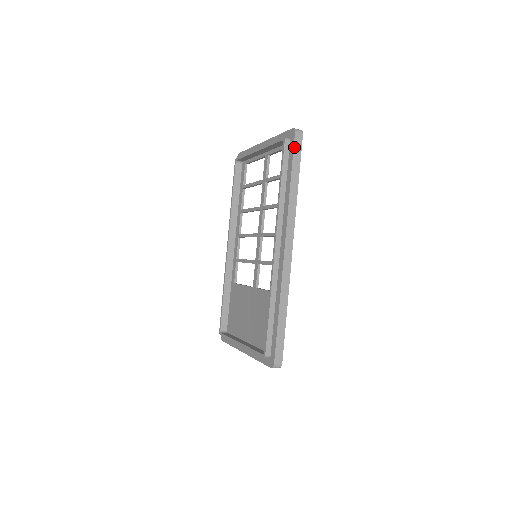
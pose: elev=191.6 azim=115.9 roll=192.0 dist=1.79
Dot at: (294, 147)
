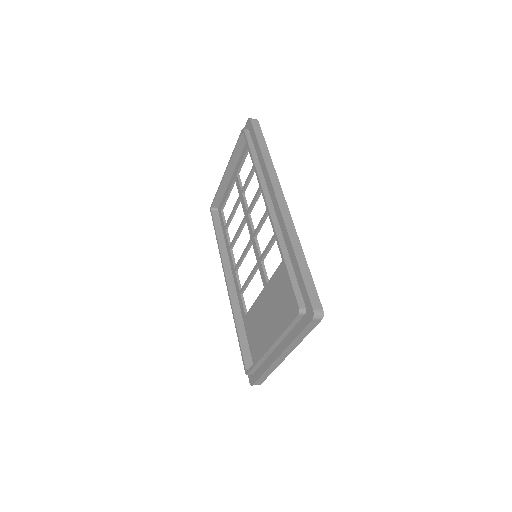
Dot at: (254, 128)
